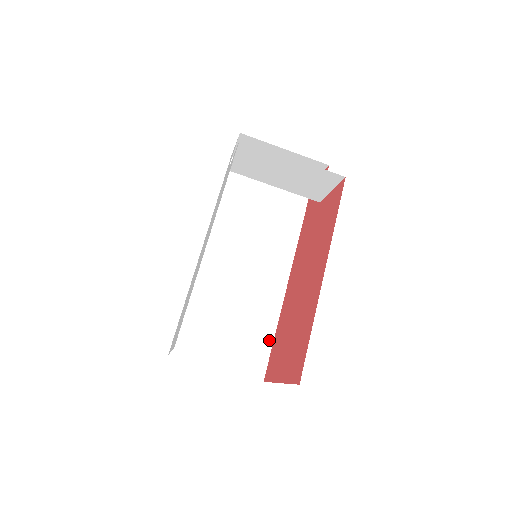
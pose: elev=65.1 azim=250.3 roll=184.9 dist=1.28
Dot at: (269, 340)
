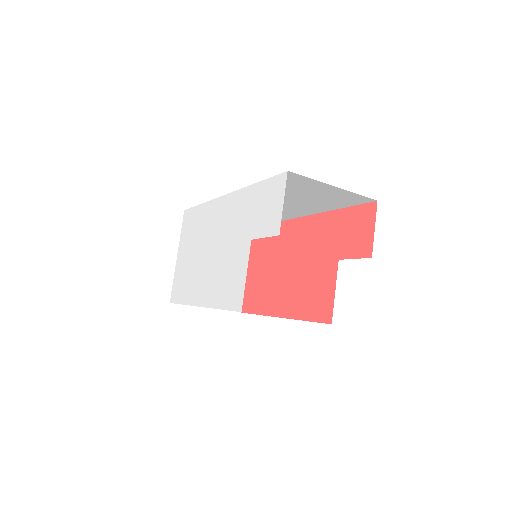
Dot at: occluded
